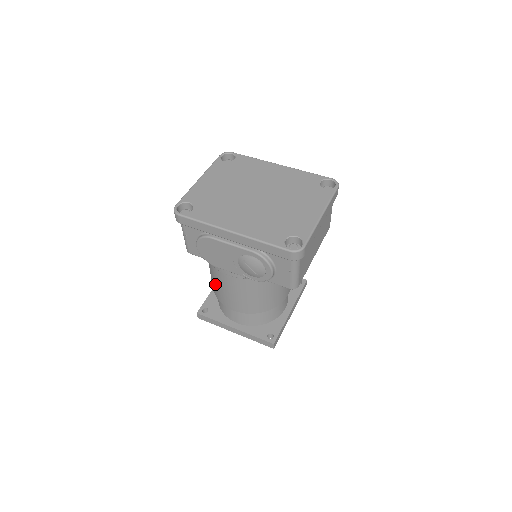
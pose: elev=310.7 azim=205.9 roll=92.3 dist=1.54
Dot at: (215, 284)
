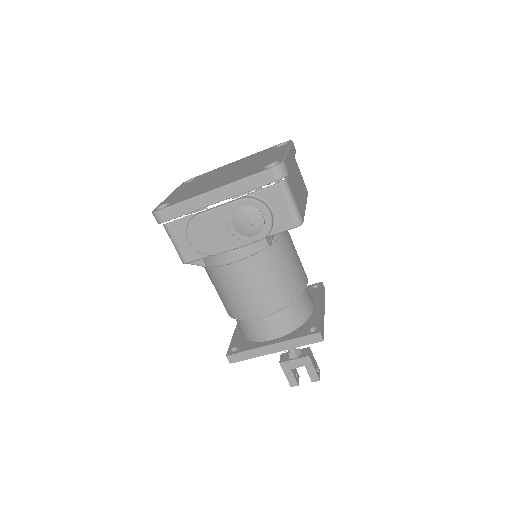
Dot at: (228, 298)
